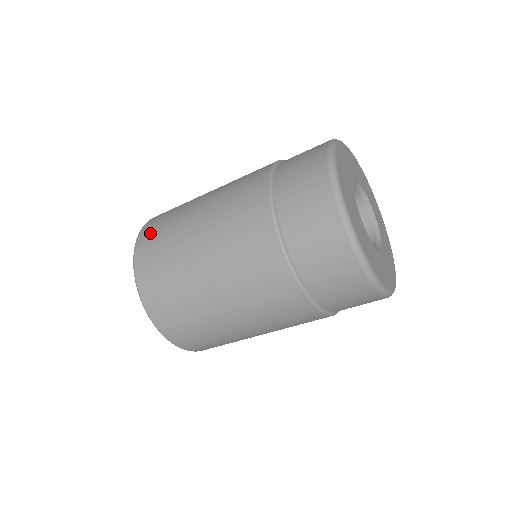
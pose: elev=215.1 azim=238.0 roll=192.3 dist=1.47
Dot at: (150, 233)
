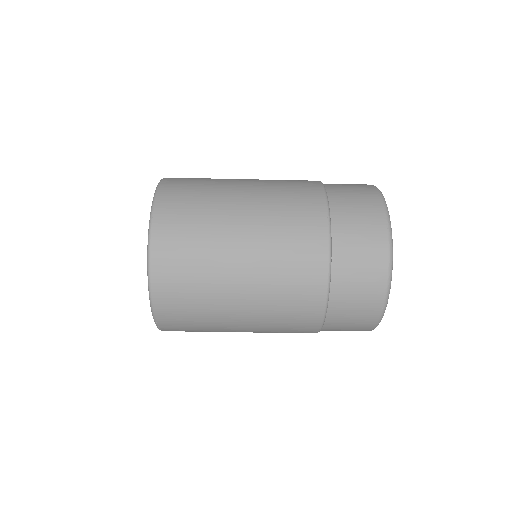
Dot at: (175, 200)
